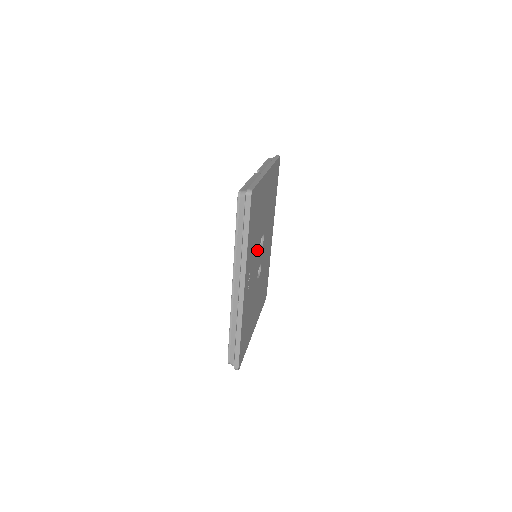
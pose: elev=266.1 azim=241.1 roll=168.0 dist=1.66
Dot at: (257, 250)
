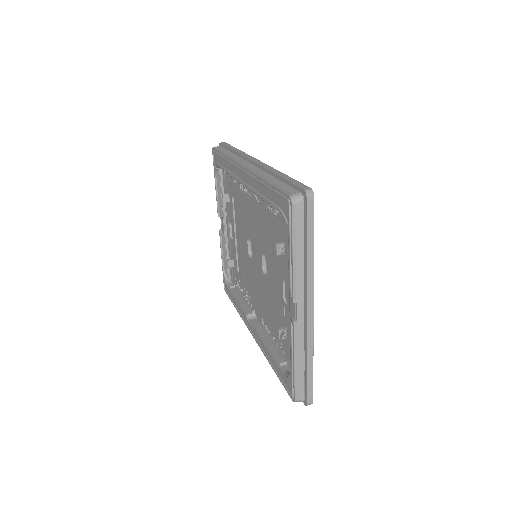
Dot at: occluded
